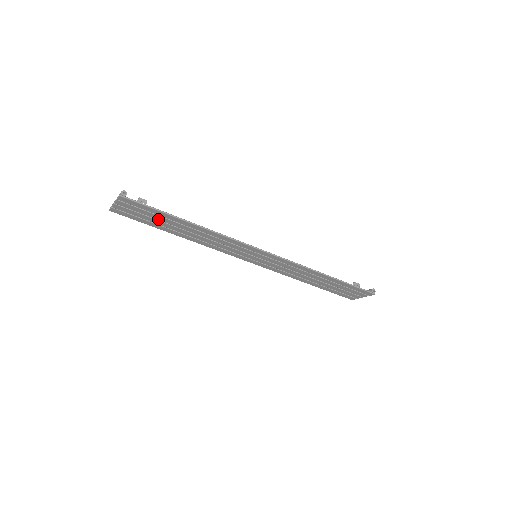
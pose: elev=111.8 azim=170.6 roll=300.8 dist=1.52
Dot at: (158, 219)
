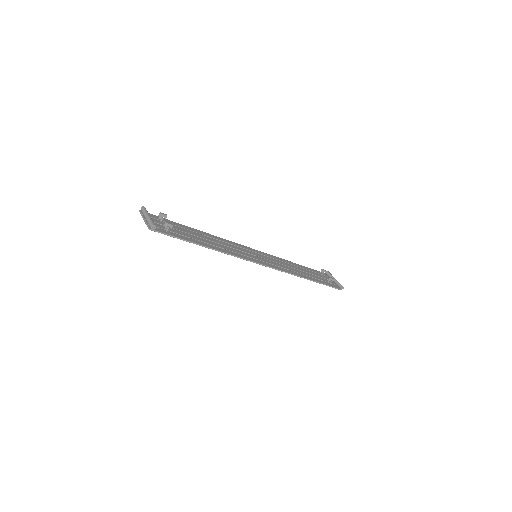
Dot at: (180, 232)
